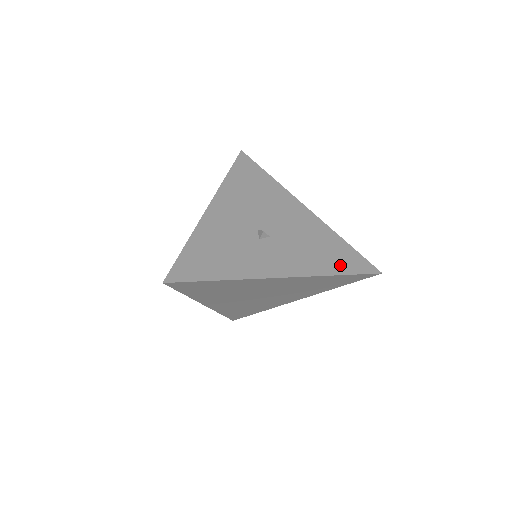
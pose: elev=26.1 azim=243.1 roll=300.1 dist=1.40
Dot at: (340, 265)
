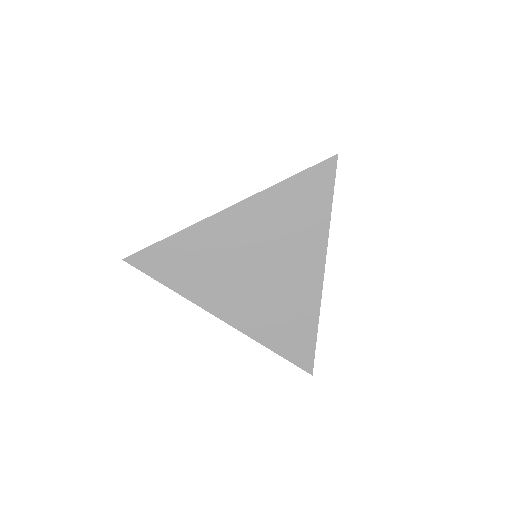
Dot at: occluded
